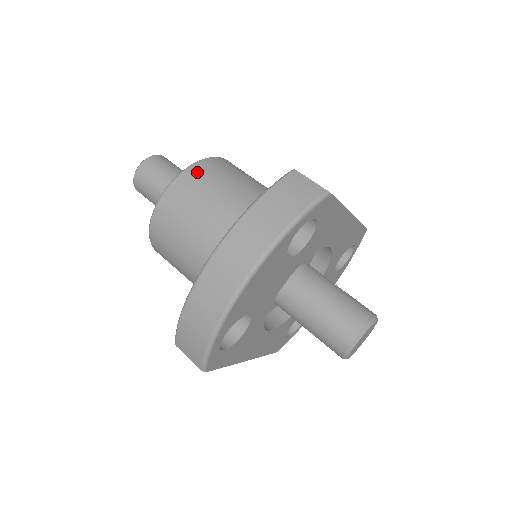
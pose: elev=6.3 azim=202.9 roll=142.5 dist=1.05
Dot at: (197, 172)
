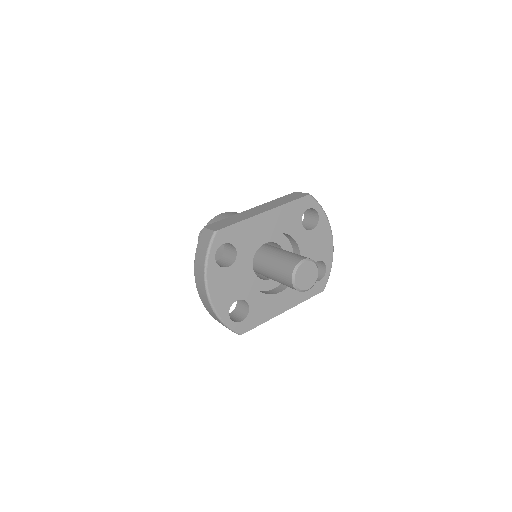
Dot at: occluded
